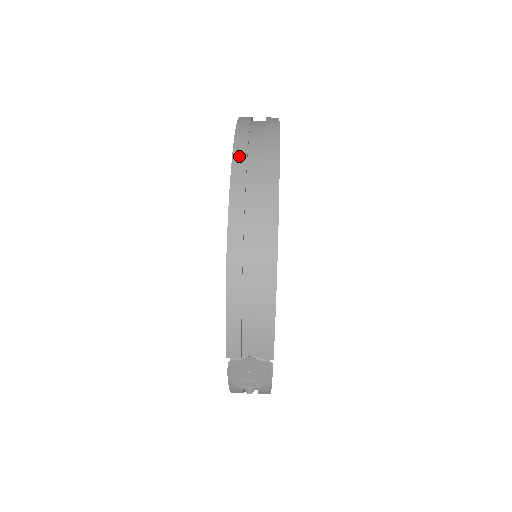
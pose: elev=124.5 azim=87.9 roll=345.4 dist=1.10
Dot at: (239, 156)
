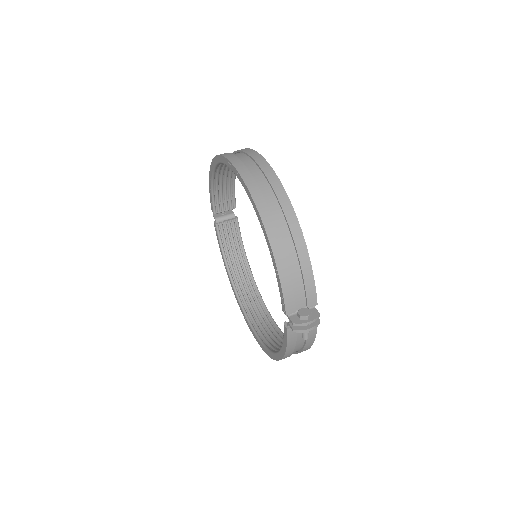
Dot at: (244, 173)
